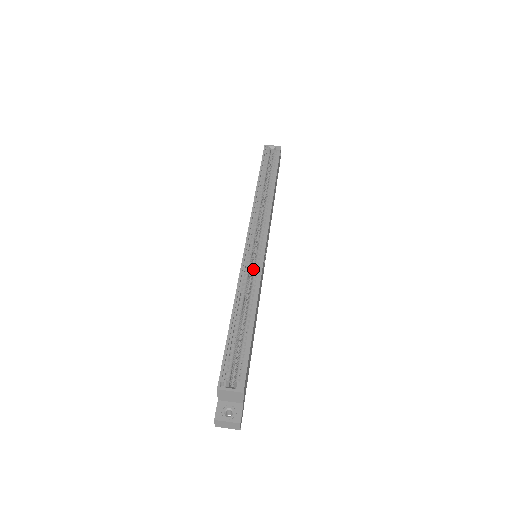
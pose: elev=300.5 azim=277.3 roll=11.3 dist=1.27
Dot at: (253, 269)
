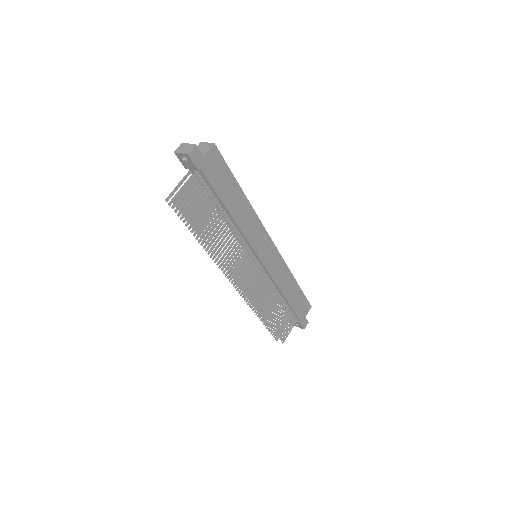
Dot at: occluded
